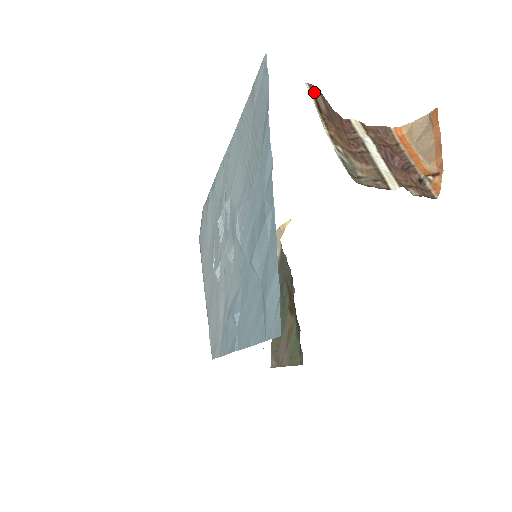
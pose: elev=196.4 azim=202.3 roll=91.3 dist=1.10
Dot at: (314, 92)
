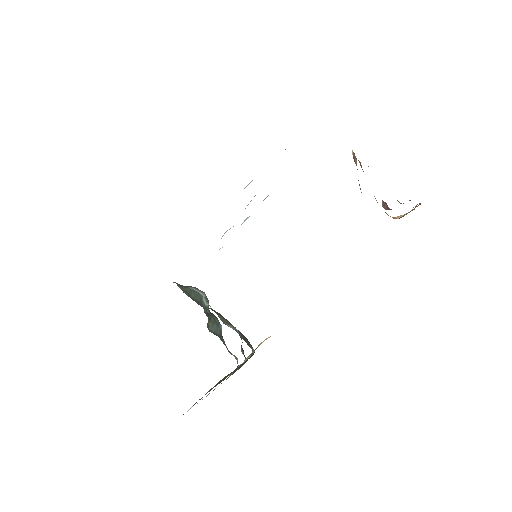
Dot at: (354, 155)
